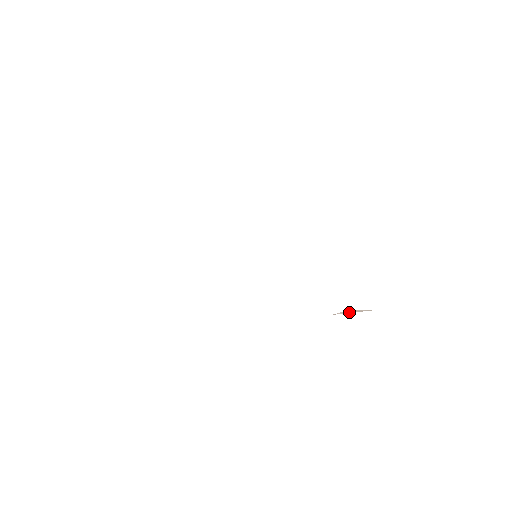
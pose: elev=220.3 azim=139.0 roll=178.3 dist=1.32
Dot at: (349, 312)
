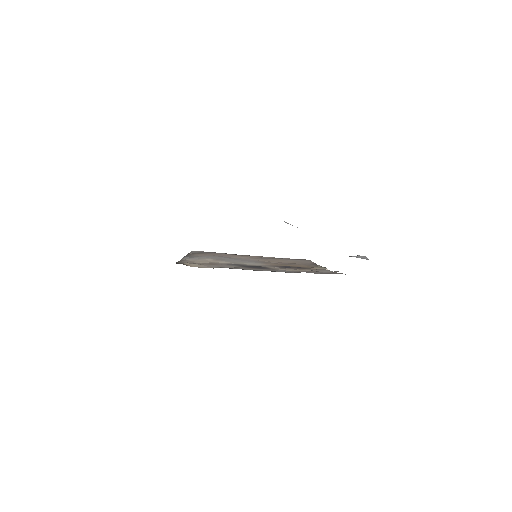
Dot at: (270, 258)
